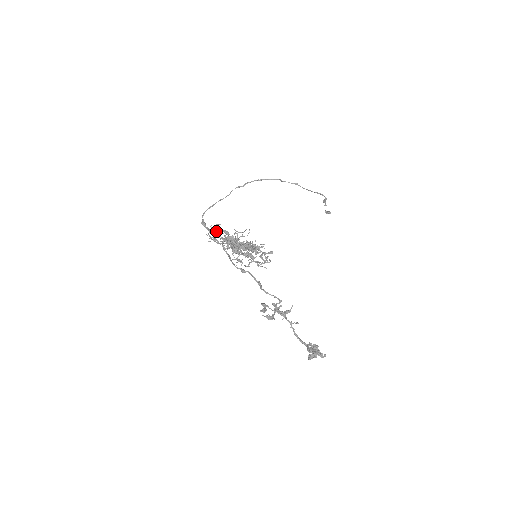
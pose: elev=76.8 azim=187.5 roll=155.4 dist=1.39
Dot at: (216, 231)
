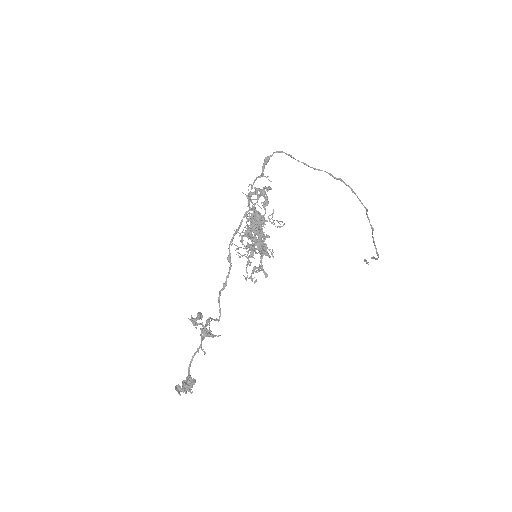
Dot at: occluded
